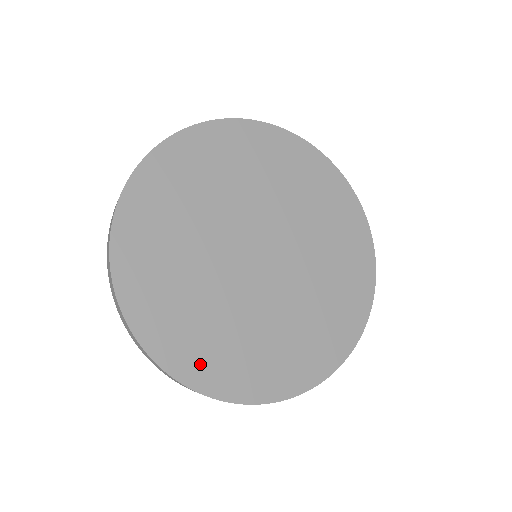
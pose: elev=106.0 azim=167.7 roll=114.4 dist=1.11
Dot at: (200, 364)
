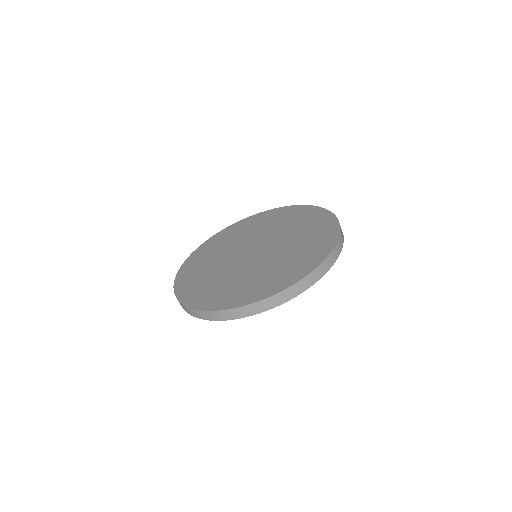
Dot at: (204, 299)
